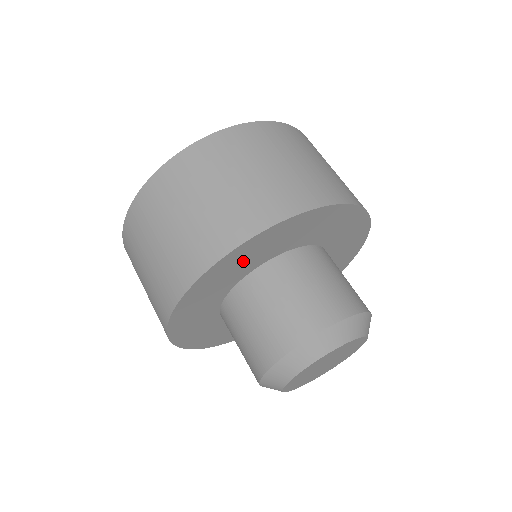
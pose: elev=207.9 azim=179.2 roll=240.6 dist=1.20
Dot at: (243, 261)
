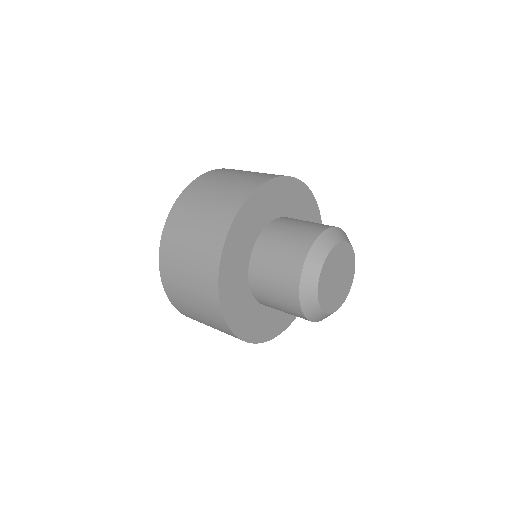
Dot at: (234, 287)
